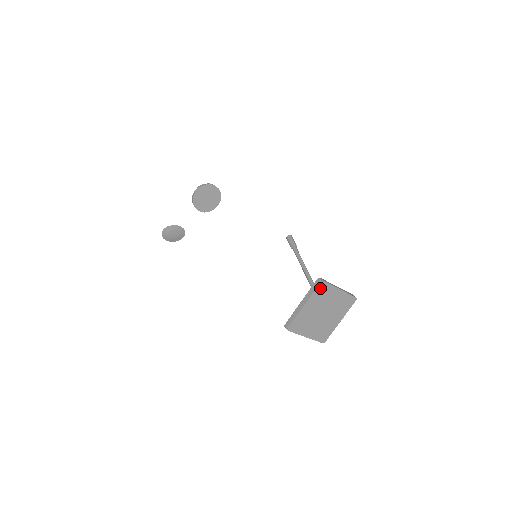
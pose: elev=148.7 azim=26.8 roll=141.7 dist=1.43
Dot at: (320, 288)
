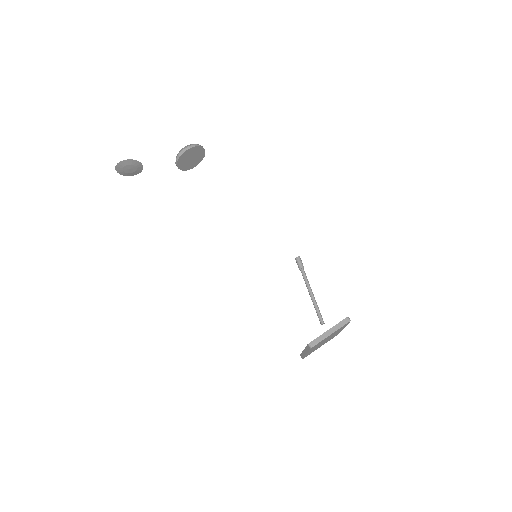
Dot at: (345, 325)
